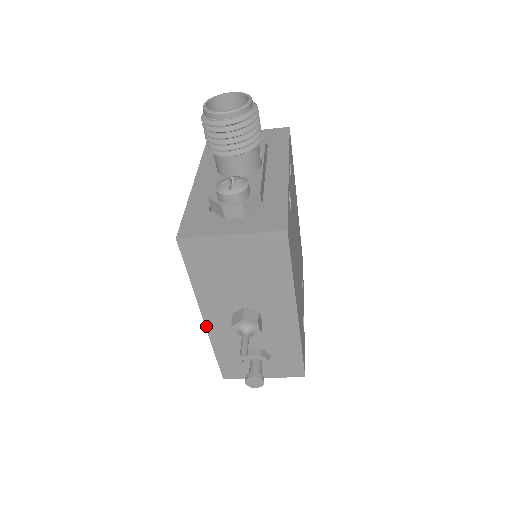
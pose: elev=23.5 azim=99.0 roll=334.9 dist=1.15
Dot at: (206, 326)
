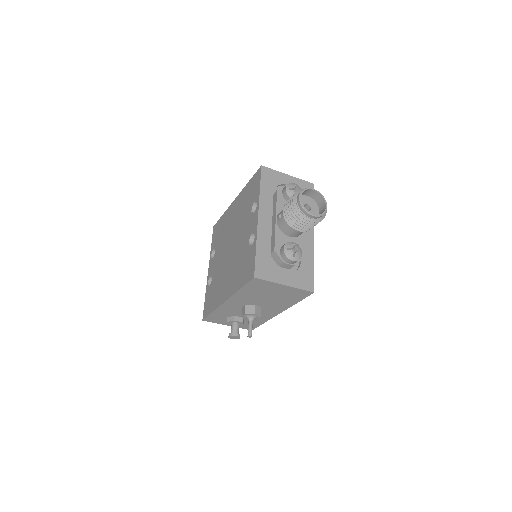
Dot at: (223, 304)
